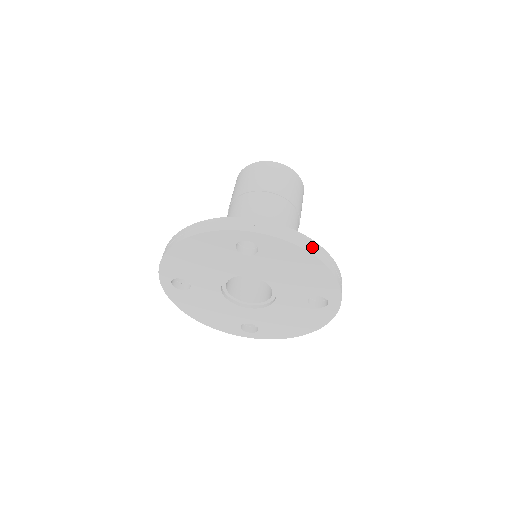
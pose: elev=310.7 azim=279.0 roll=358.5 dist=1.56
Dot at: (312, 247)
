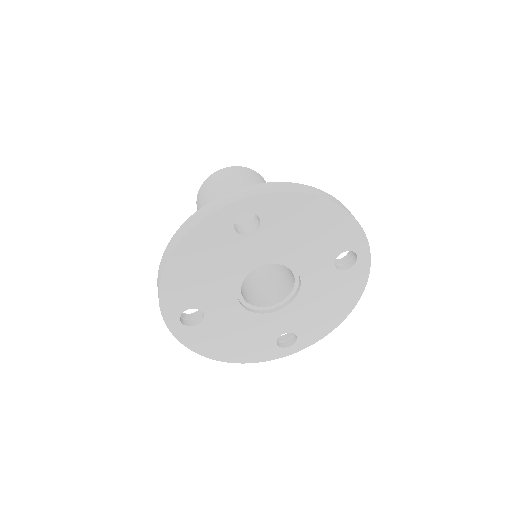
Dot at: (314, 191)
